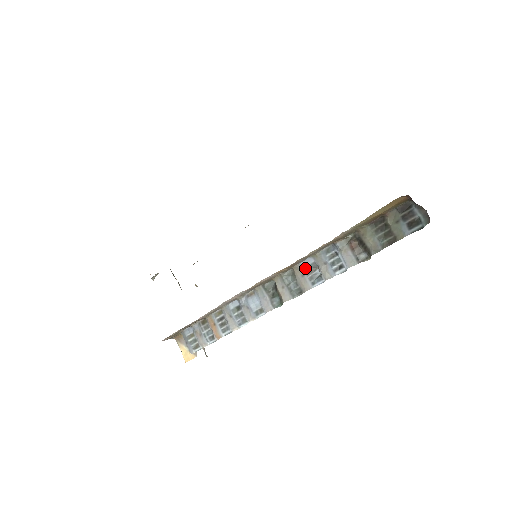
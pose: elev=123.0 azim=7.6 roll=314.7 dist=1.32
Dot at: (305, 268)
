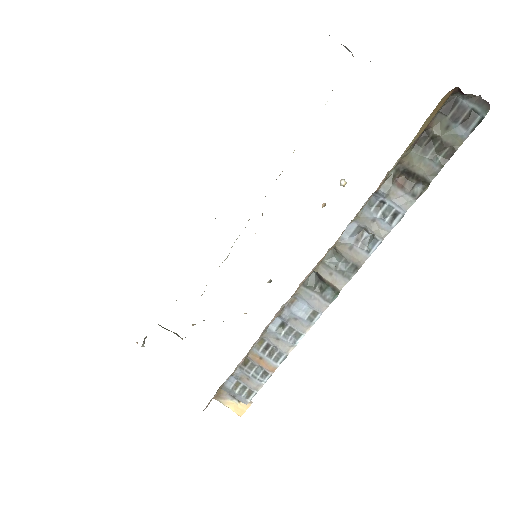
Dot at: (349, 238)
